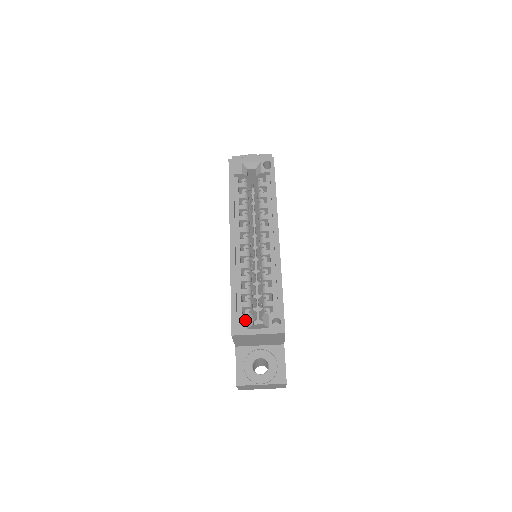
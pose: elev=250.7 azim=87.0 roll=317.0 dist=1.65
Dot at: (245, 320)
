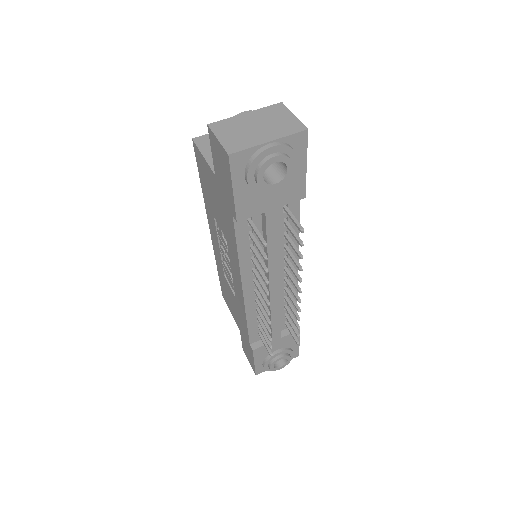
Dot at: occluded
